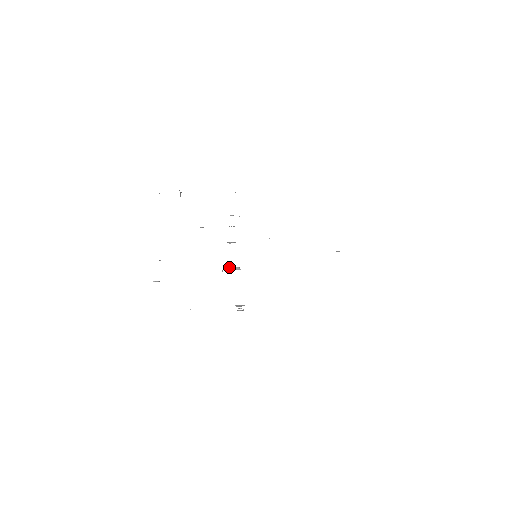
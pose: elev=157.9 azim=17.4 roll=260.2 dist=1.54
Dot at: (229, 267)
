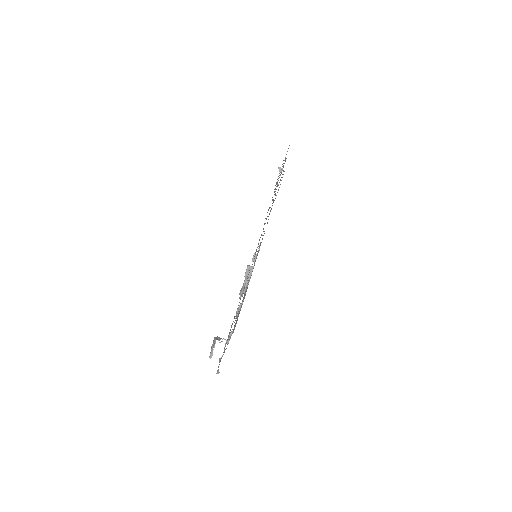
Dot at: occluded
